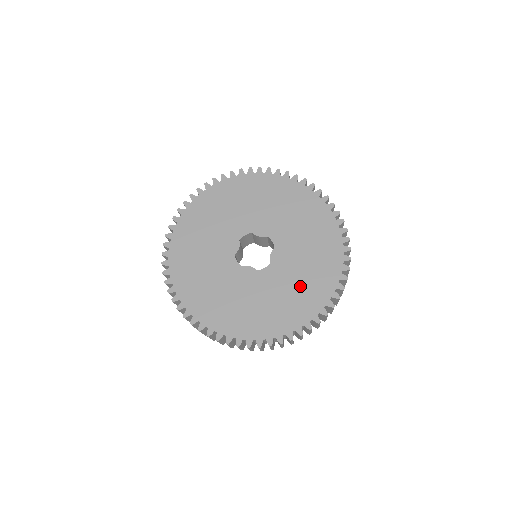
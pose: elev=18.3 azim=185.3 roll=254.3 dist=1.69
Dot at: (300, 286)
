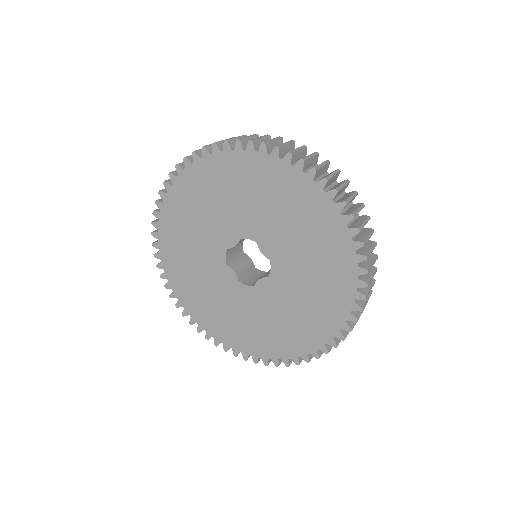
Dot at: (314, 255)
